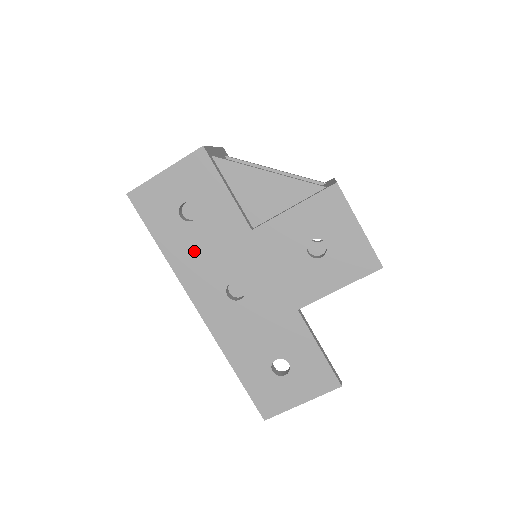
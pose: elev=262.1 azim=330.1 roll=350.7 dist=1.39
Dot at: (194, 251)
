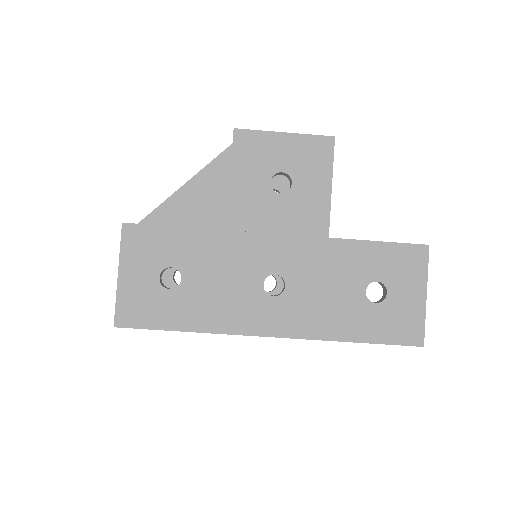
Dot at: (210, 299)
